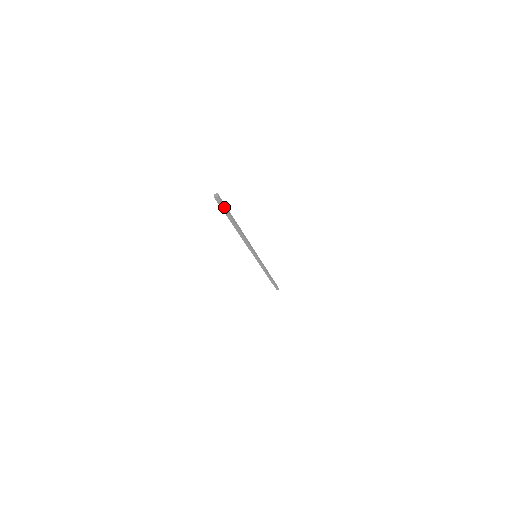
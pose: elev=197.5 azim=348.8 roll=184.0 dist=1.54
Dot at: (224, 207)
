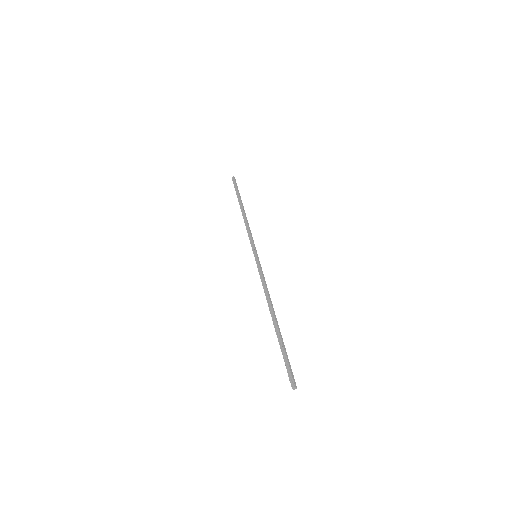
Dot at: (290, 367)
